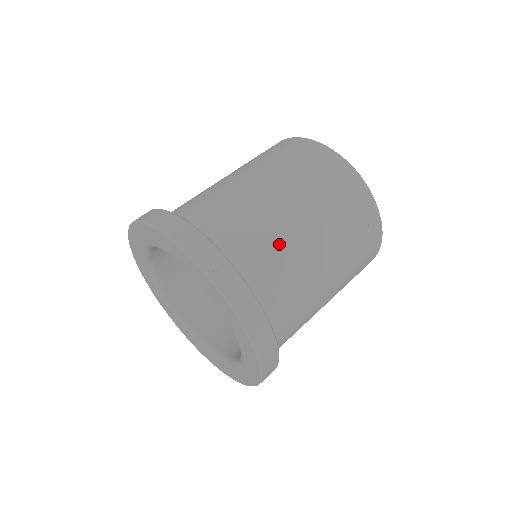
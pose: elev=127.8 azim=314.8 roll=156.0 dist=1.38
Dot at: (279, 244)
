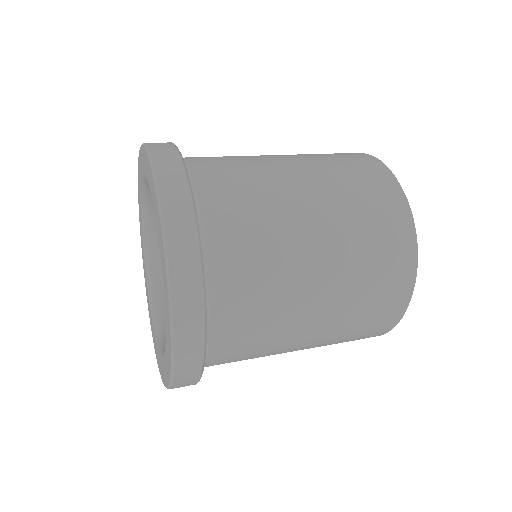
Dot at: occluded
